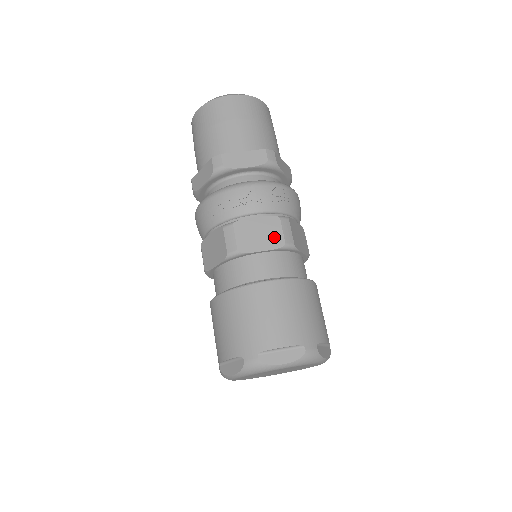
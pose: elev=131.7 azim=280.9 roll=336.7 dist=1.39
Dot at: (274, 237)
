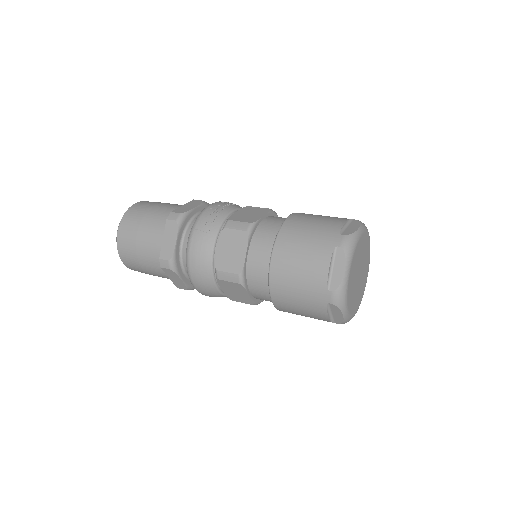
Dot at: (259, 210)
